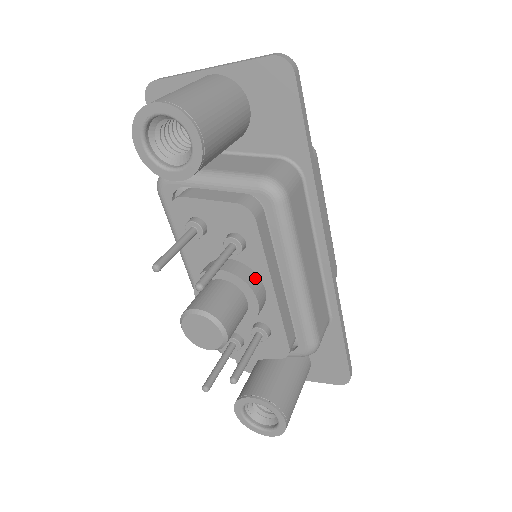
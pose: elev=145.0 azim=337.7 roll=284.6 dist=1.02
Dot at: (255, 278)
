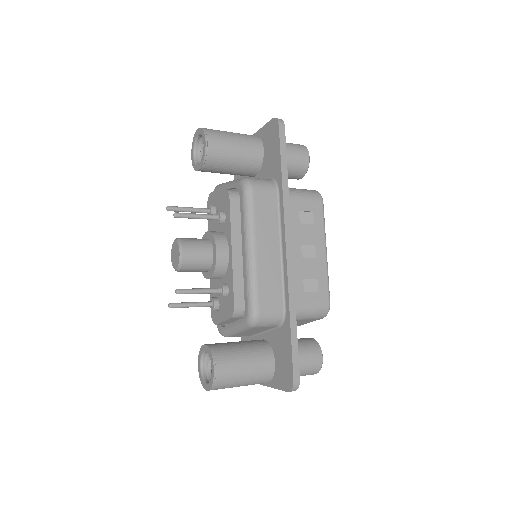
Dot at: (224, 241)
